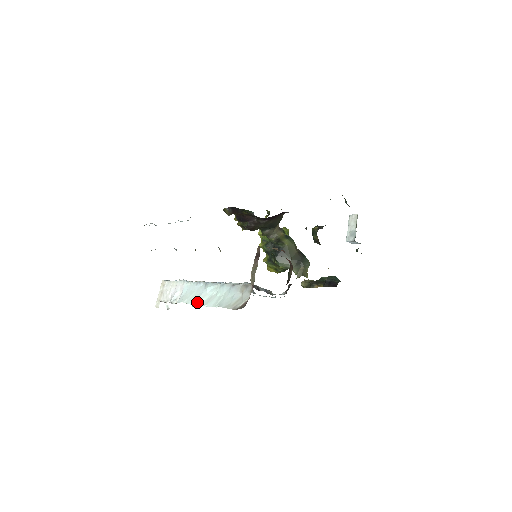
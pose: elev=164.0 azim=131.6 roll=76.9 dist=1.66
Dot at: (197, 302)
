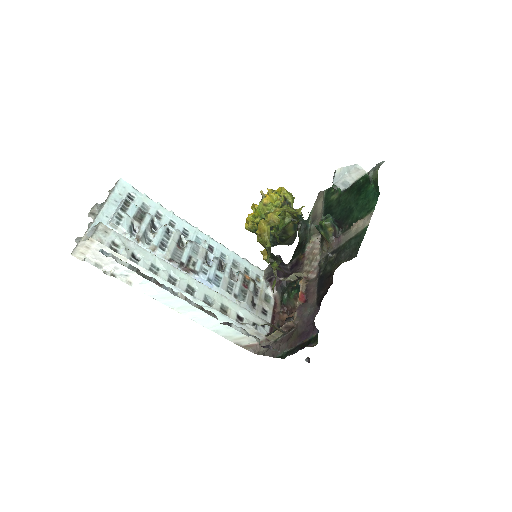
Dot at: (178, 309)
